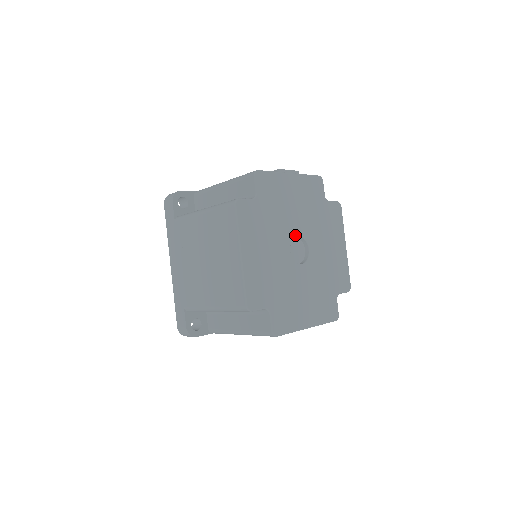
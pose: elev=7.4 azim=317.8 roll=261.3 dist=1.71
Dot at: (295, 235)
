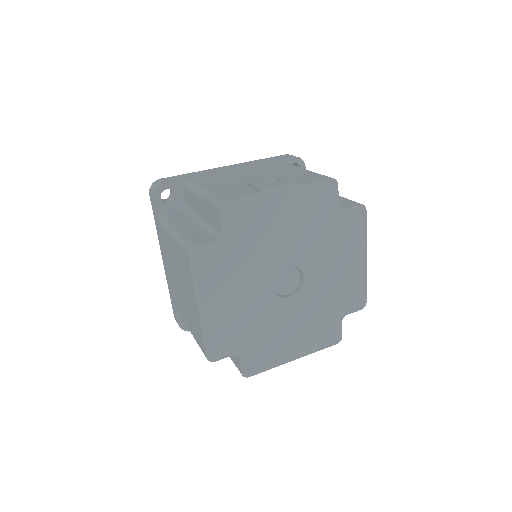
Dot at: (283, 267)
